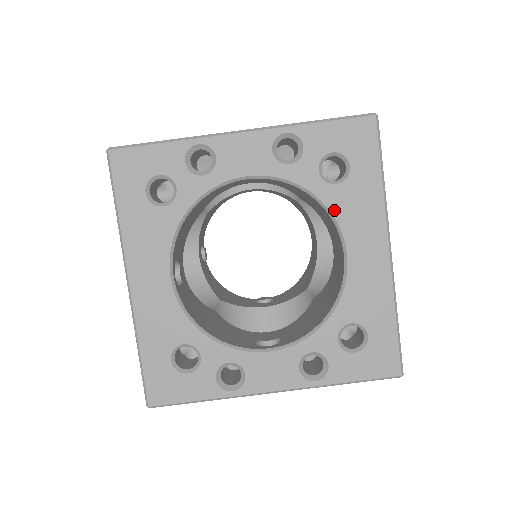
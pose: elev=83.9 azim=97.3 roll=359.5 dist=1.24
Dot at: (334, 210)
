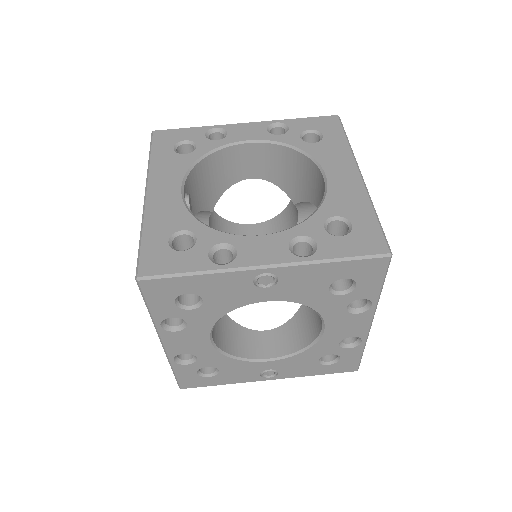
Dot at: (313, 154)
